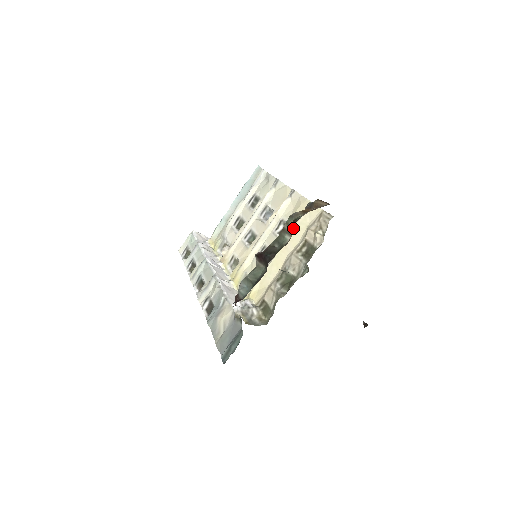
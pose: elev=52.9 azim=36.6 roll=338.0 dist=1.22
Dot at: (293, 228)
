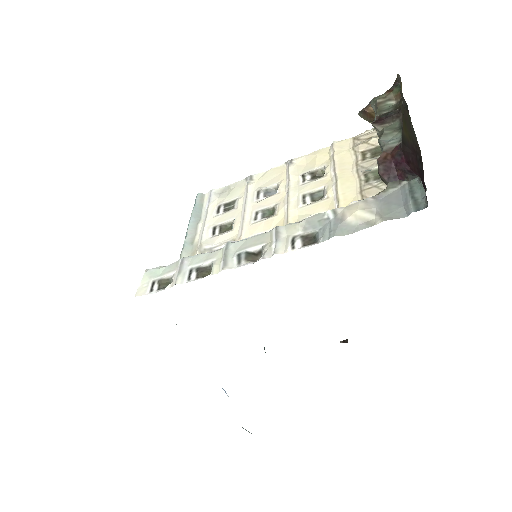
Dot at: (335, 158)
